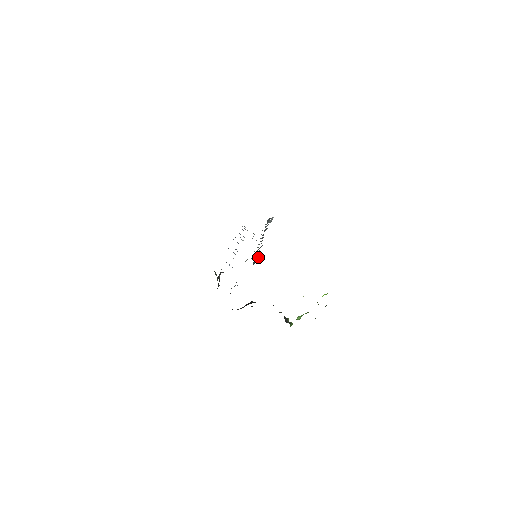
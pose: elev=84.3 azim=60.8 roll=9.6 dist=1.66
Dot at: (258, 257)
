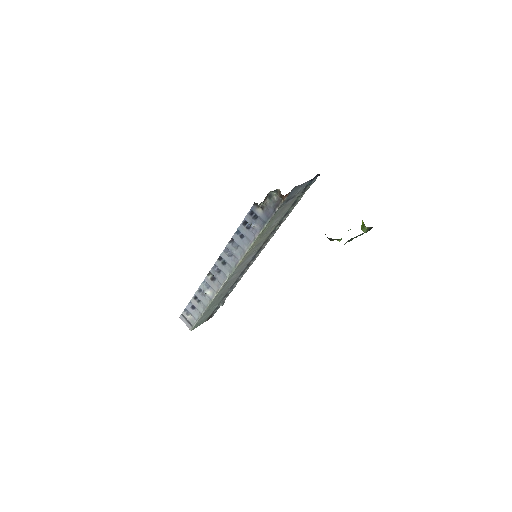
Dot at: (305, 190)
